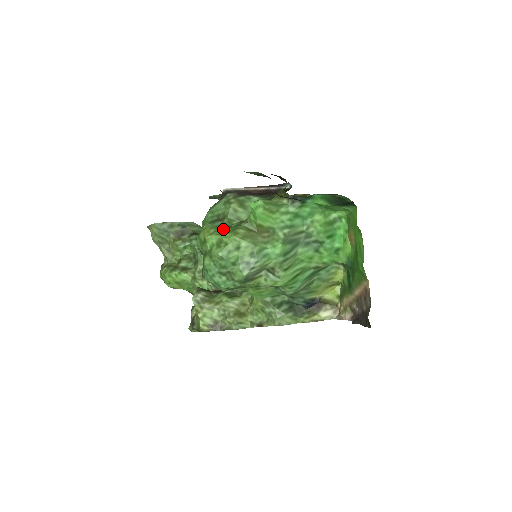
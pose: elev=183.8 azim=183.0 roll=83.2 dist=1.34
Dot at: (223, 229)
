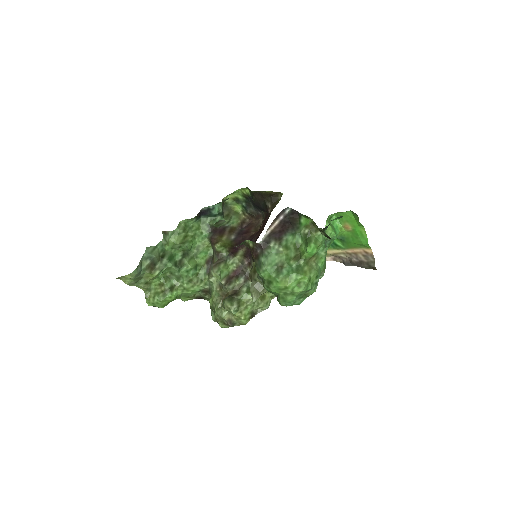
Dot at: (297, 275)
